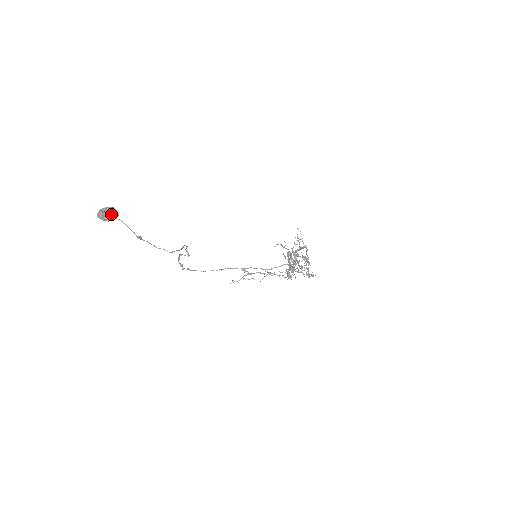
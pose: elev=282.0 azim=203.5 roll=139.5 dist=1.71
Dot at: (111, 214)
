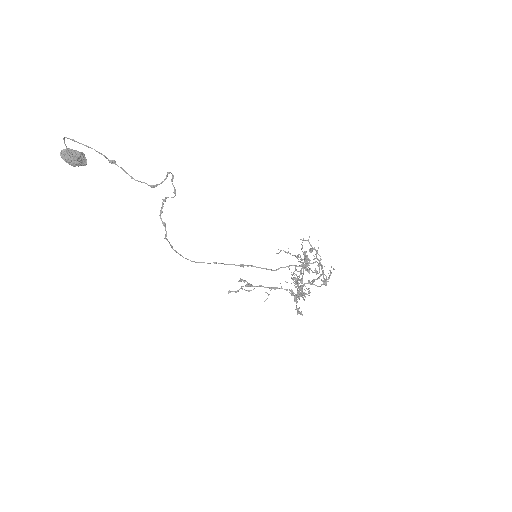
Dot at: (78, 155)
